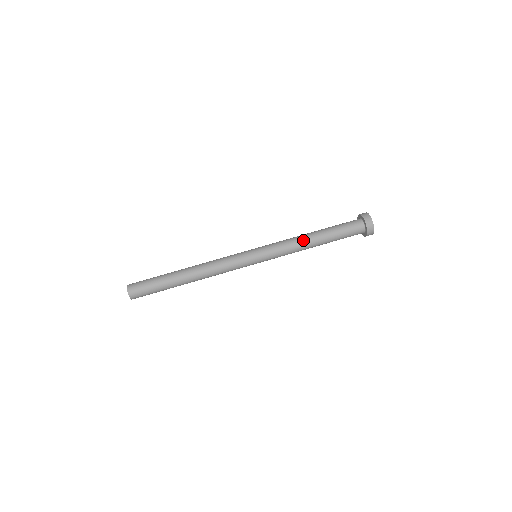
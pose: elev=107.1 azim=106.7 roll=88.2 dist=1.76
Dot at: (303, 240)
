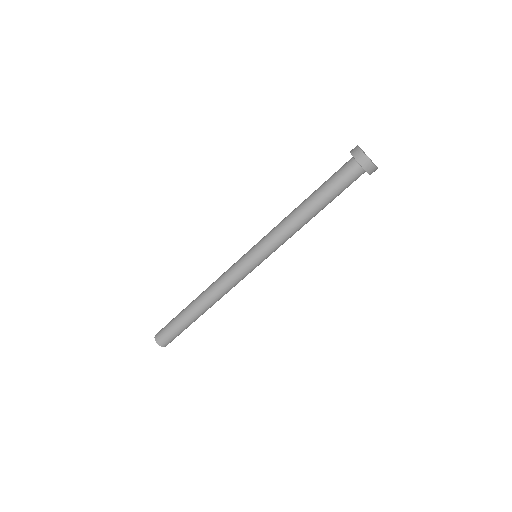
Dot at: occluded
